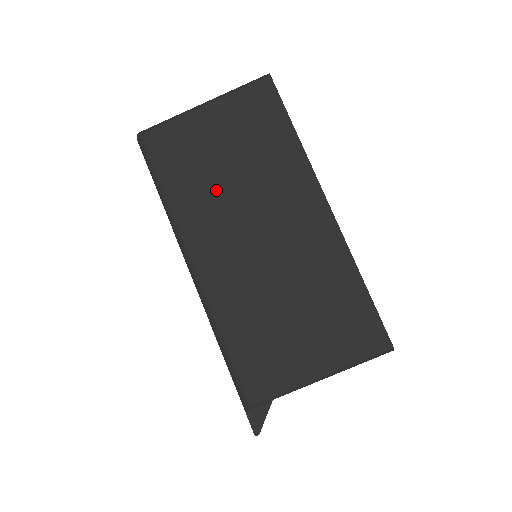
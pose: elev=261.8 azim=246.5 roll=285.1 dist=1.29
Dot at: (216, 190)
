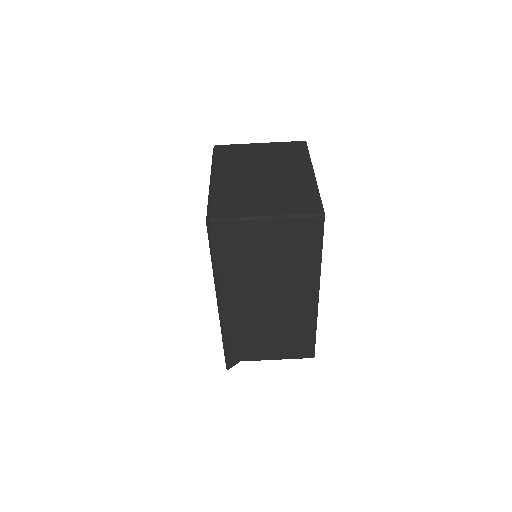
Dot at: (253, 271)
